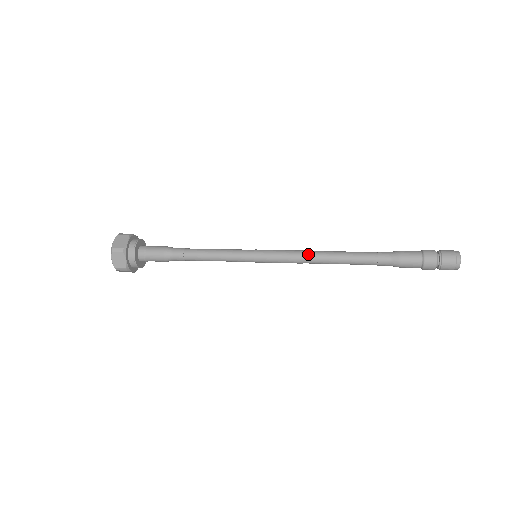
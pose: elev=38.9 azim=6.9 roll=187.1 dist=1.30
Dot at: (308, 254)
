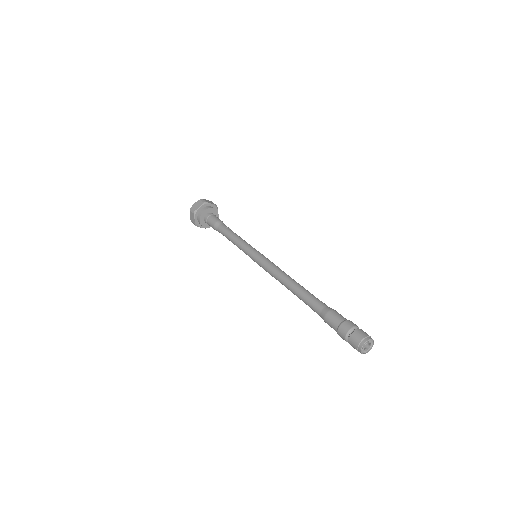
Dot at: (278, 274)
